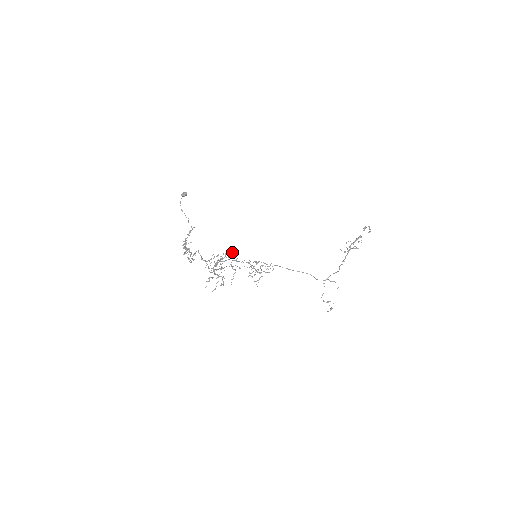
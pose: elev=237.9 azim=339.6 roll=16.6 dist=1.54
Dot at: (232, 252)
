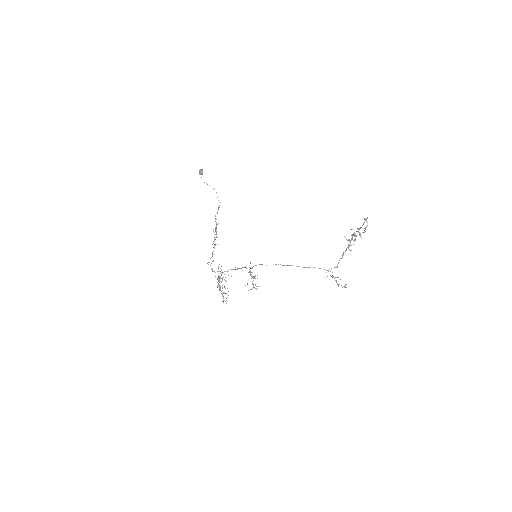
Dot at: occluded
